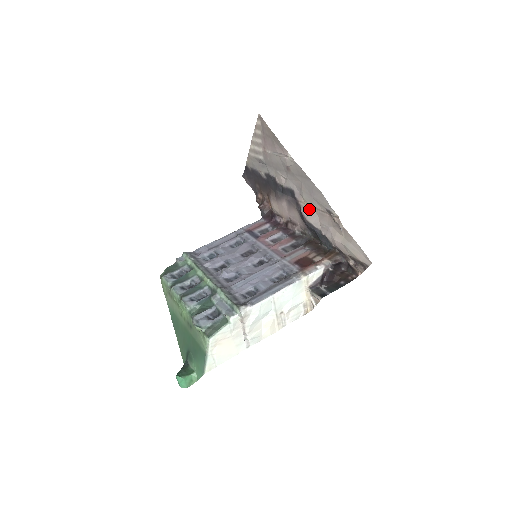
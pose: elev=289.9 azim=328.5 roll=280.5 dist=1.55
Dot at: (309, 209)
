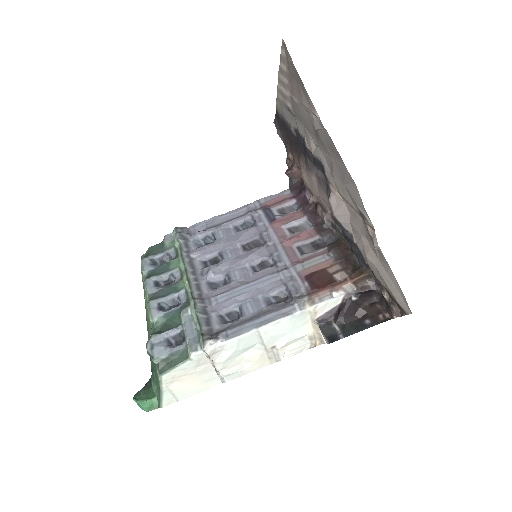
Dot at: (340, 200)
